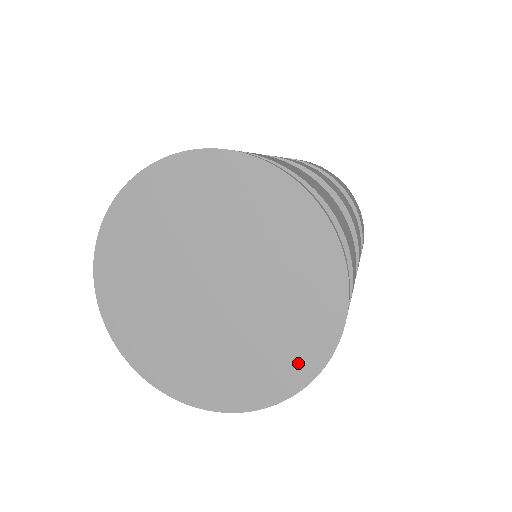
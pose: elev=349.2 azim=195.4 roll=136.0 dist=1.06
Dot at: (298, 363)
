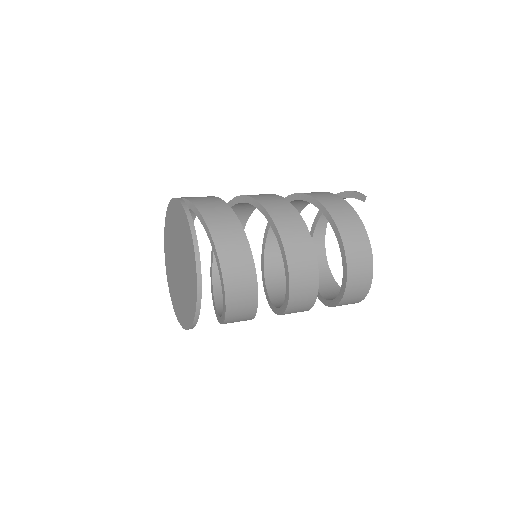
Dot at: (186, 319)
